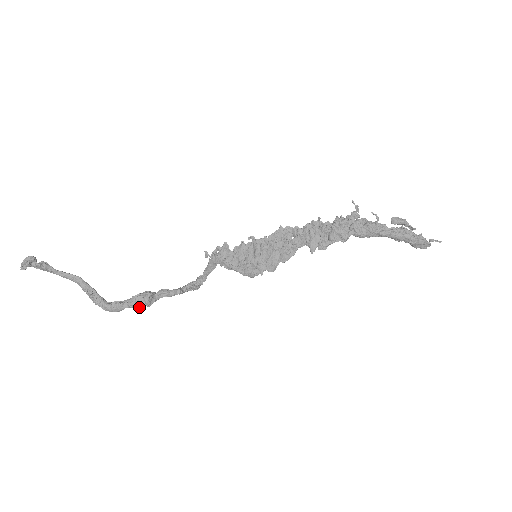
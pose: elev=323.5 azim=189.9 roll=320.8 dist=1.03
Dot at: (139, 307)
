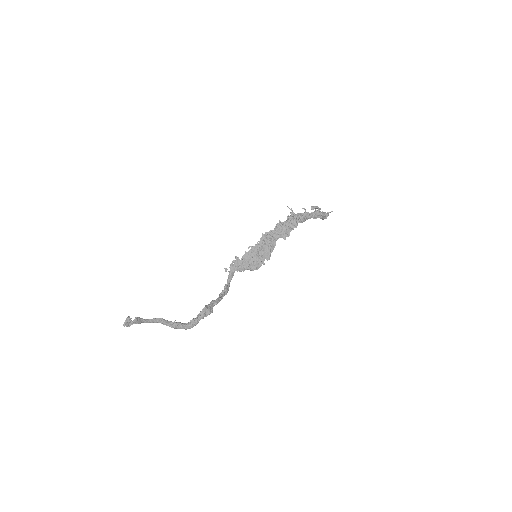
Dot at: occluded
